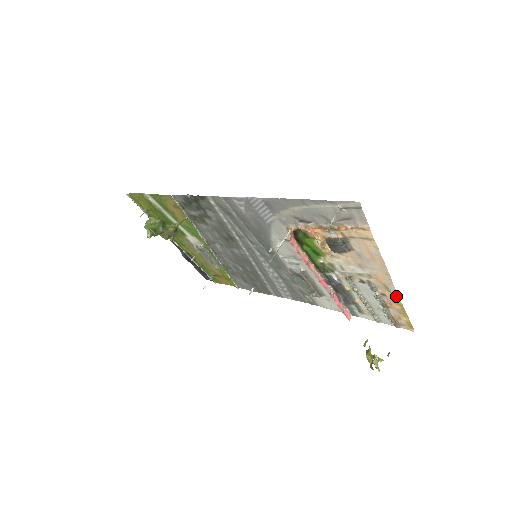
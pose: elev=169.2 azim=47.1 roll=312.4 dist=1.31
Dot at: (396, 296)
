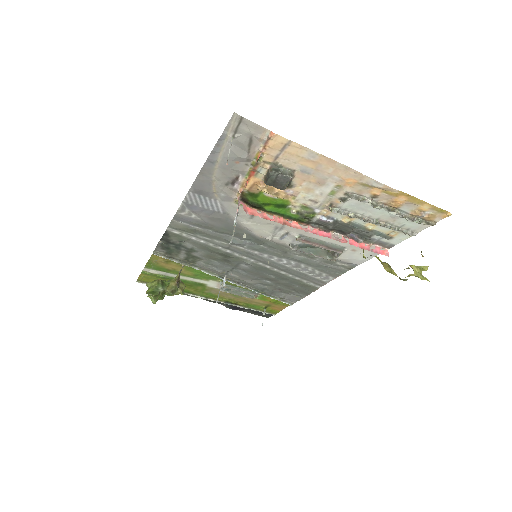
Dot at: (384, 187)
